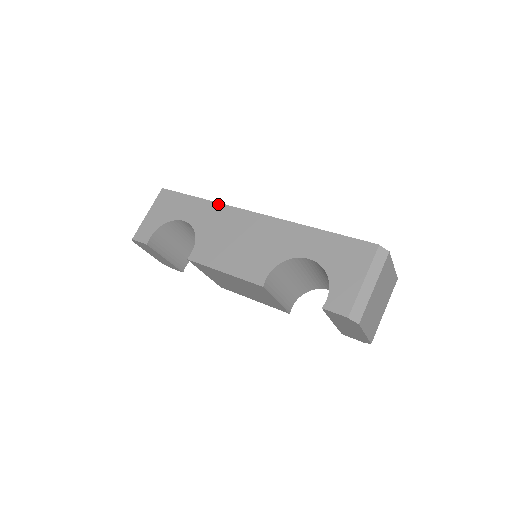
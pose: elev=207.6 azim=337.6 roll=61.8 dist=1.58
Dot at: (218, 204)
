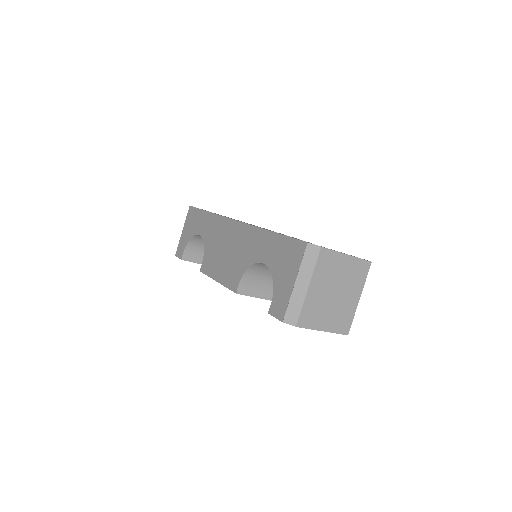
Dot at: (216, 215)
